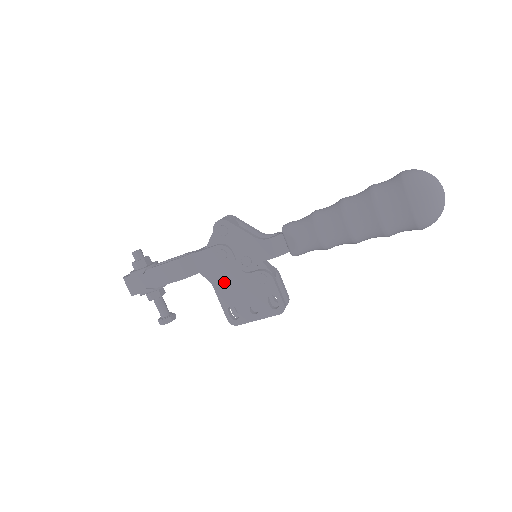
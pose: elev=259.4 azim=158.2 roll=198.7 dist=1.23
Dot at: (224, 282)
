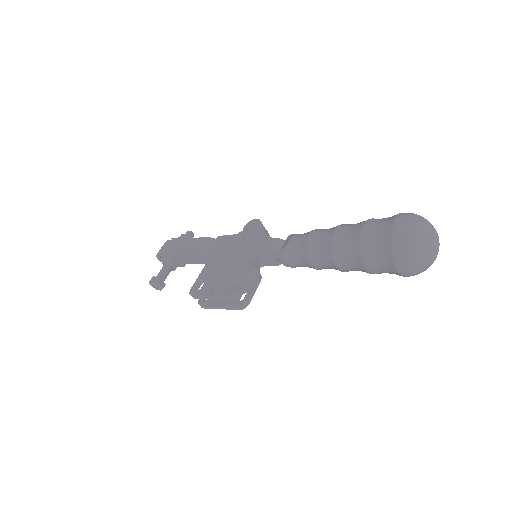
Dot at: (217, 260)
